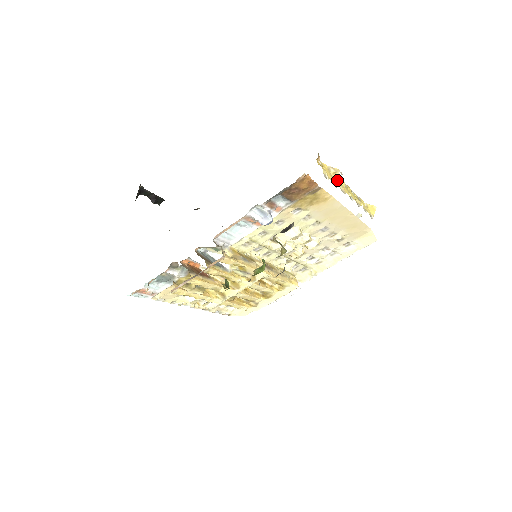
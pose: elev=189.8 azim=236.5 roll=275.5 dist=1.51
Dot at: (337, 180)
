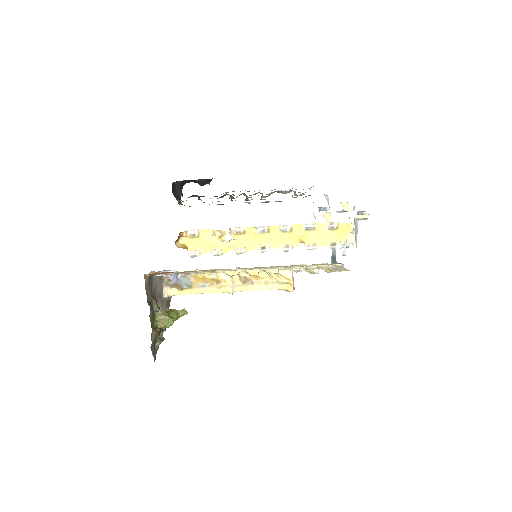
Dot at: (228, 242)
